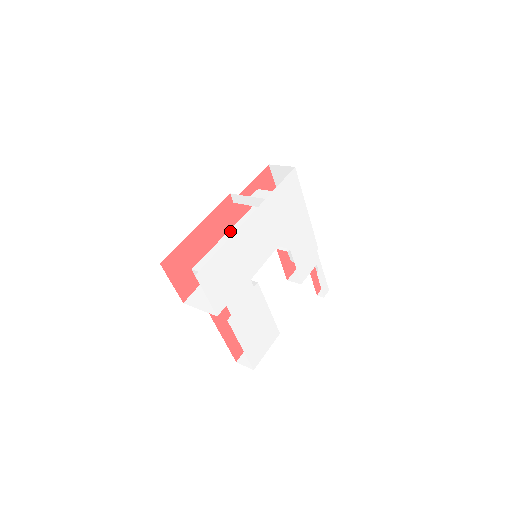
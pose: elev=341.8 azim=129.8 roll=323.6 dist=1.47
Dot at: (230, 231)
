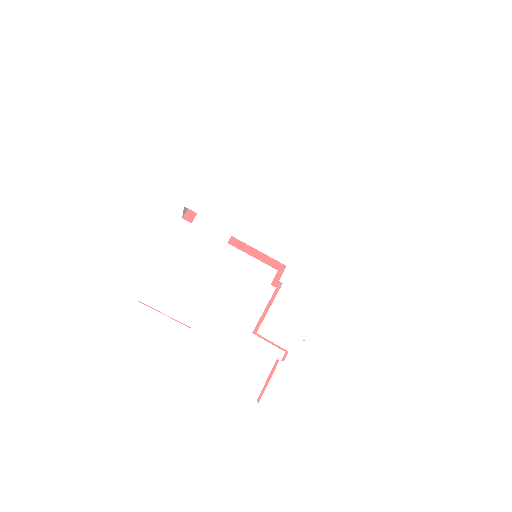
Dot at: occluded
